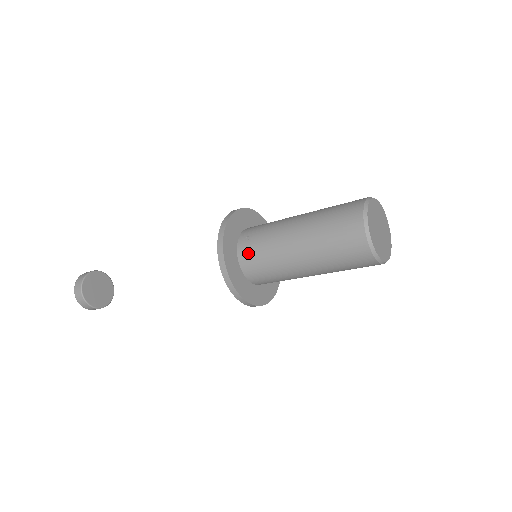
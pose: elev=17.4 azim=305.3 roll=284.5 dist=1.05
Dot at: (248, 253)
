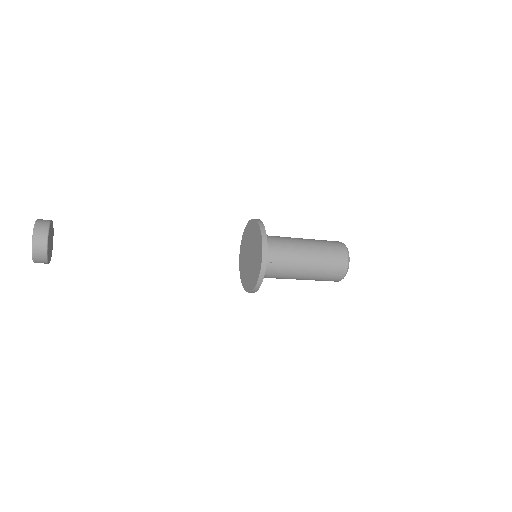
Dot at: (268, 272)
